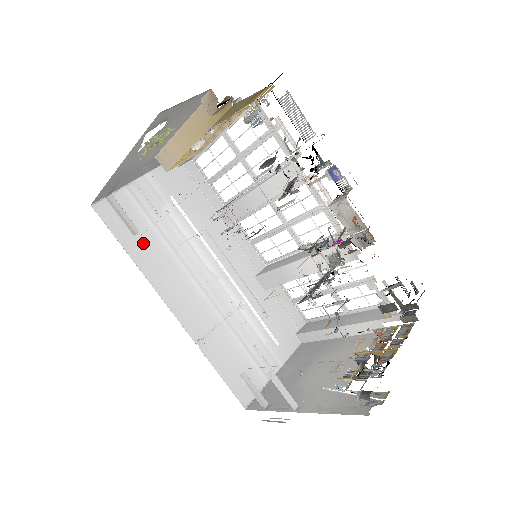
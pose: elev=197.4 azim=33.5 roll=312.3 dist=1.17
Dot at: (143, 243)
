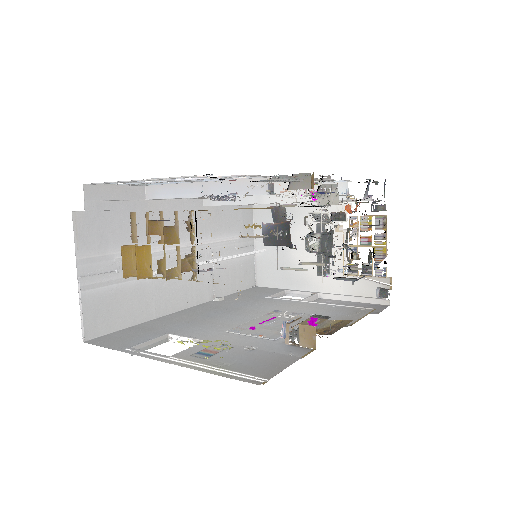
Dot at: (135, 303)
